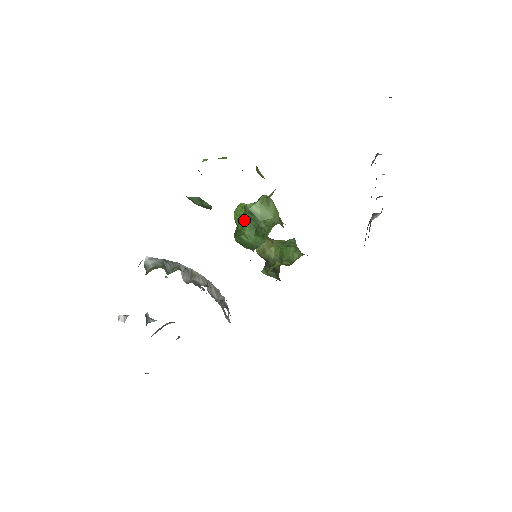
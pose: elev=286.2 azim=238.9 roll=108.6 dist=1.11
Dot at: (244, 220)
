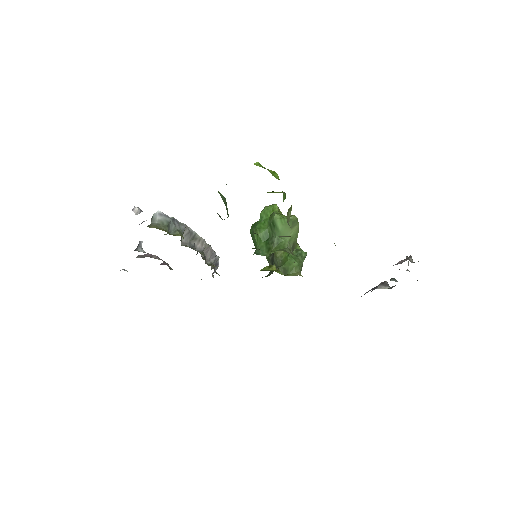
Dot at: (266, 223)
